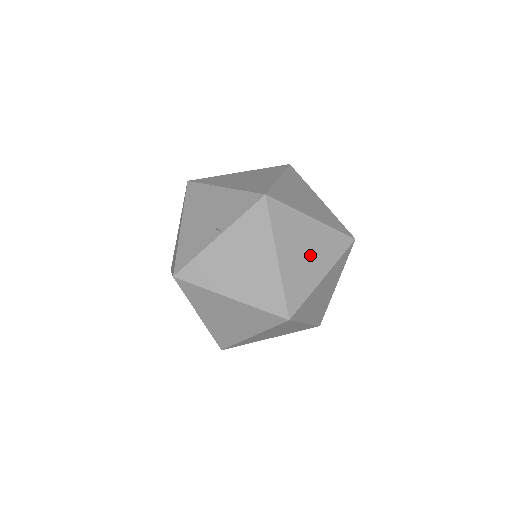
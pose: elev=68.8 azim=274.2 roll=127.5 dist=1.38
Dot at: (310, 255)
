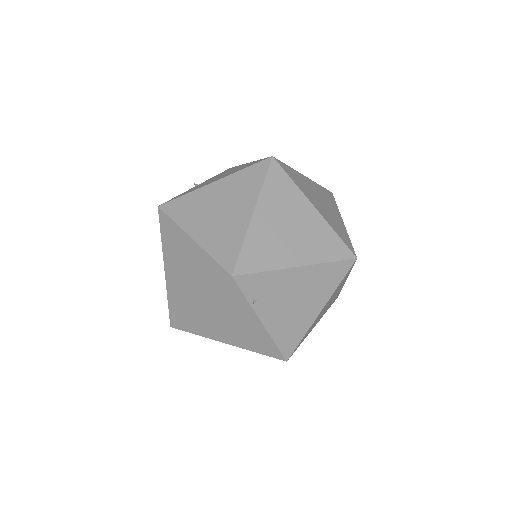
Dot at: occluded
